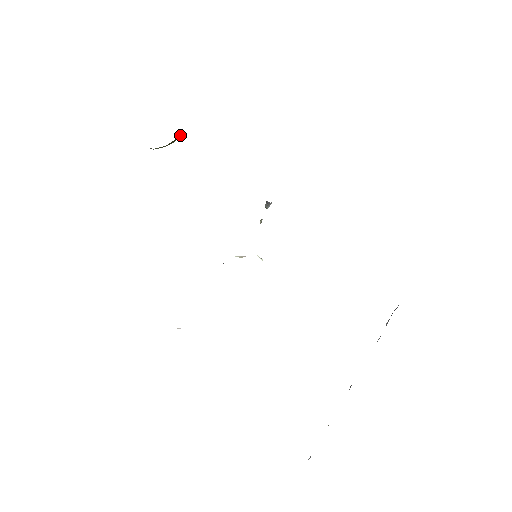
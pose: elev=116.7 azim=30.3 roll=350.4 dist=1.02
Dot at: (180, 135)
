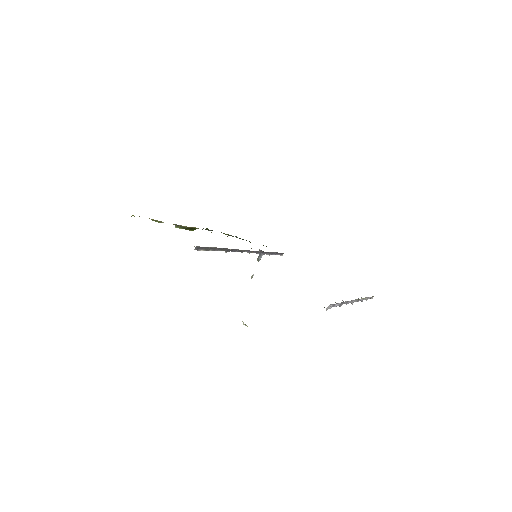
Dot at: (195, 228)
